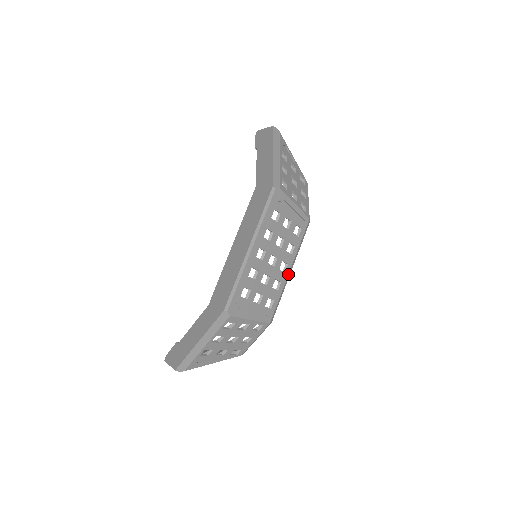
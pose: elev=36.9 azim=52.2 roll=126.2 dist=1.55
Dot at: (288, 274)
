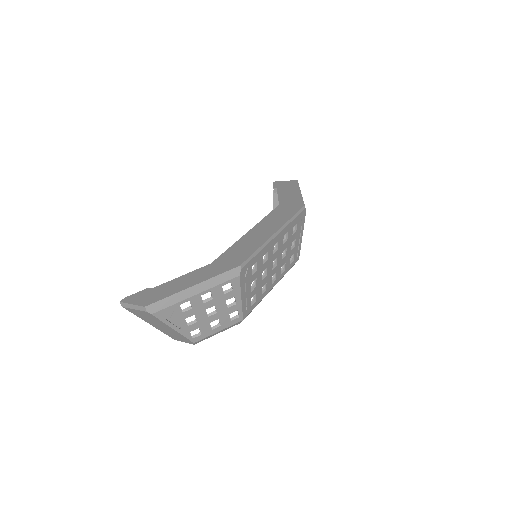
Dot at: occluded
